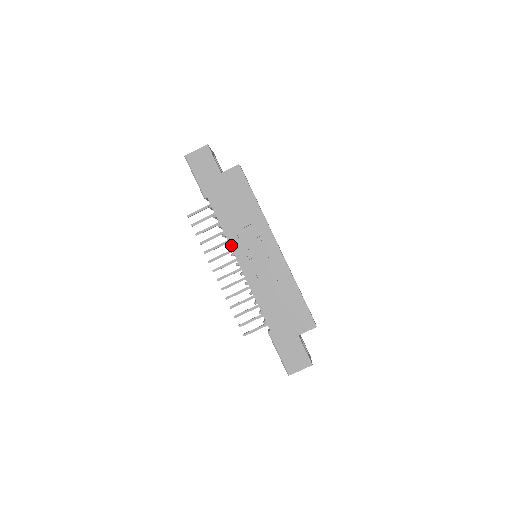
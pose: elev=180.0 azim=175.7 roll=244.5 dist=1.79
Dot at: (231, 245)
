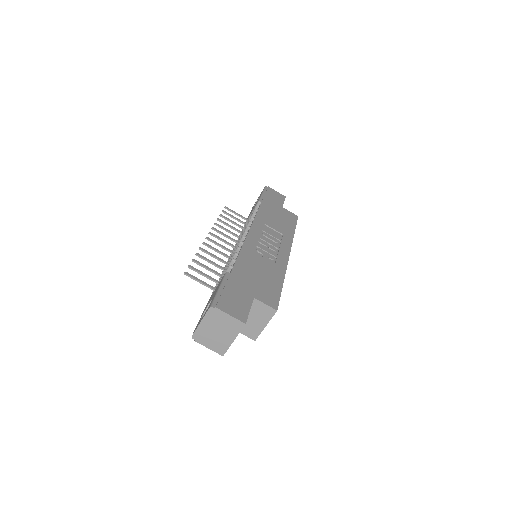
Dot at: (254, 223)
